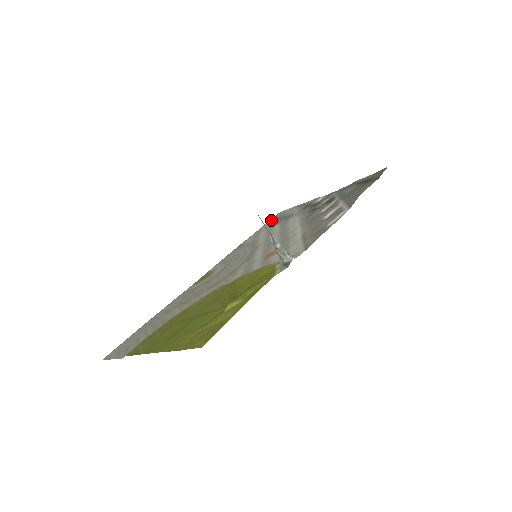
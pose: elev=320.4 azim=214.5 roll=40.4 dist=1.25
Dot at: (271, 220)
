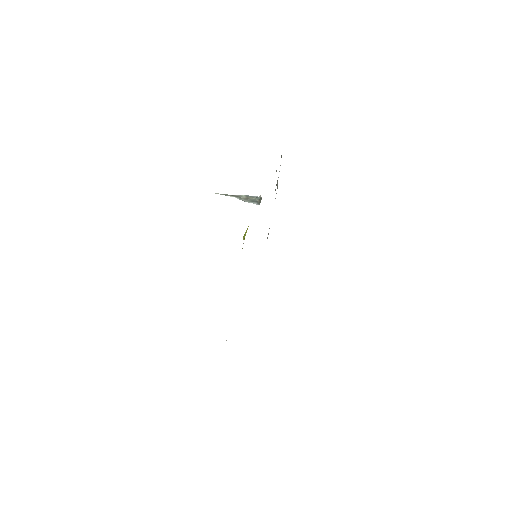
Dot at: occluded
